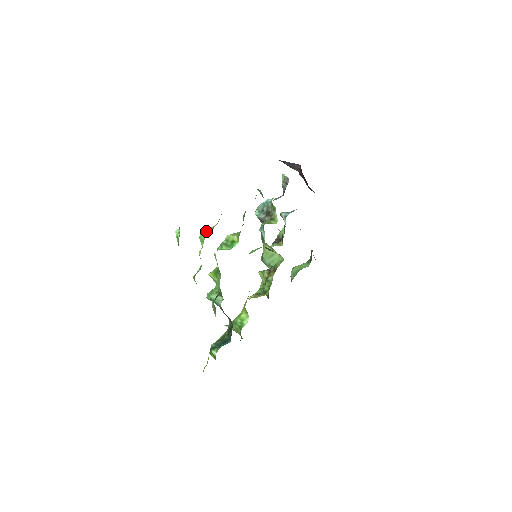
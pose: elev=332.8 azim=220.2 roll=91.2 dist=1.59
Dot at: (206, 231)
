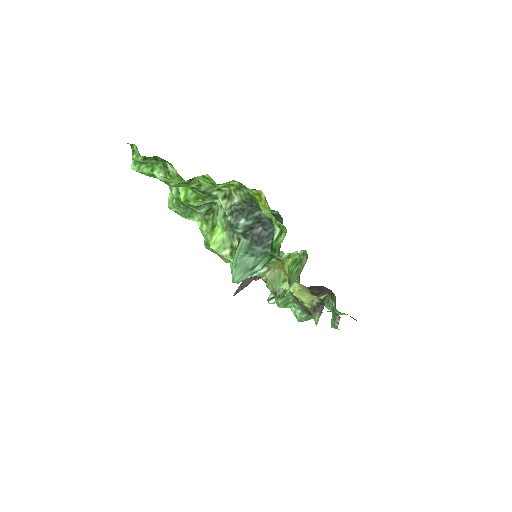
Dot at: (169, 194)
